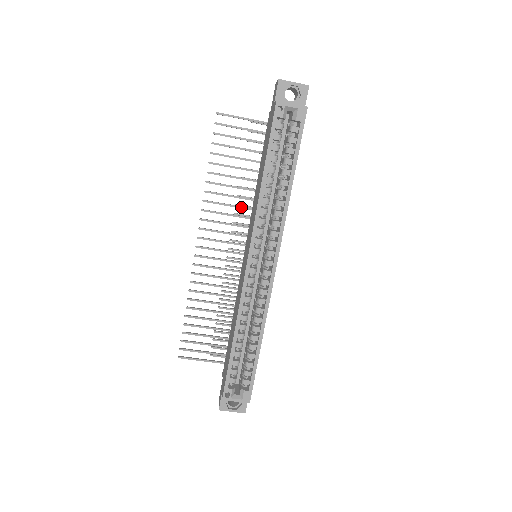
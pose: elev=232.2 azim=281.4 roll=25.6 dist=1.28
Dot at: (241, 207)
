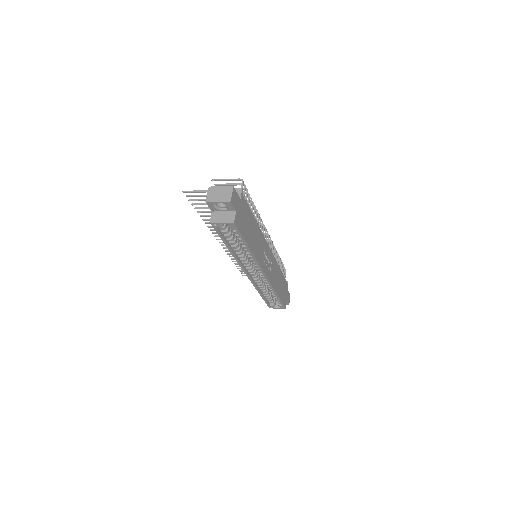
Dot at: occluded
